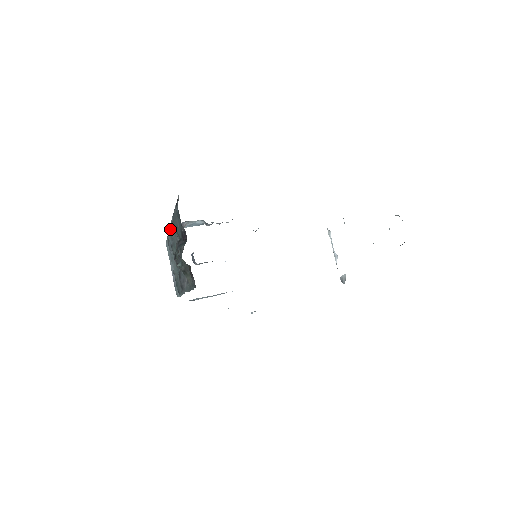
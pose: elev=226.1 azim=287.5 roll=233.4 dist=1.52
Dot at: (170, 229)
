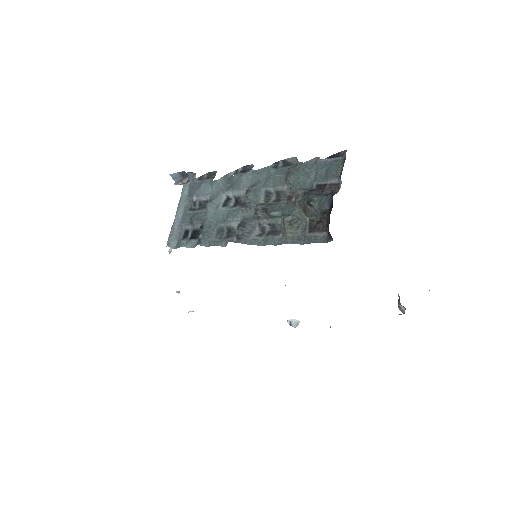
Dot at: (246, 174)
